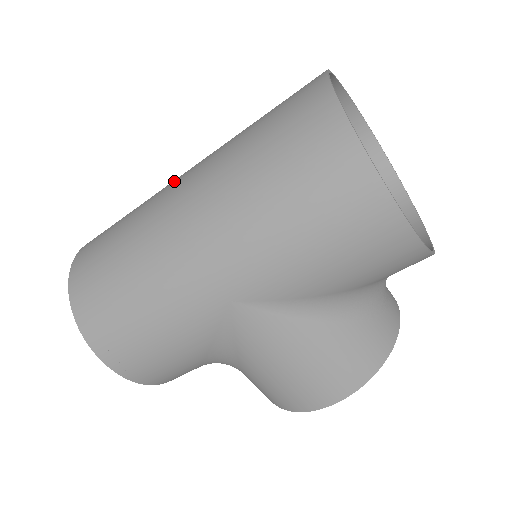
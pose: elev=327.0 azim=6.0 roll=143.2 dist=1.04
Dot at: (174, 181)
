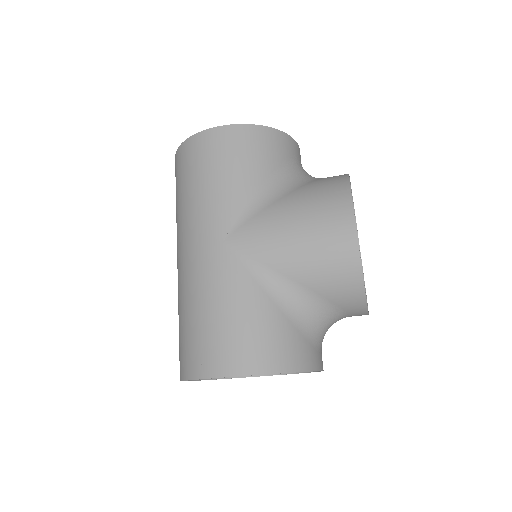
Dot at: occluded
